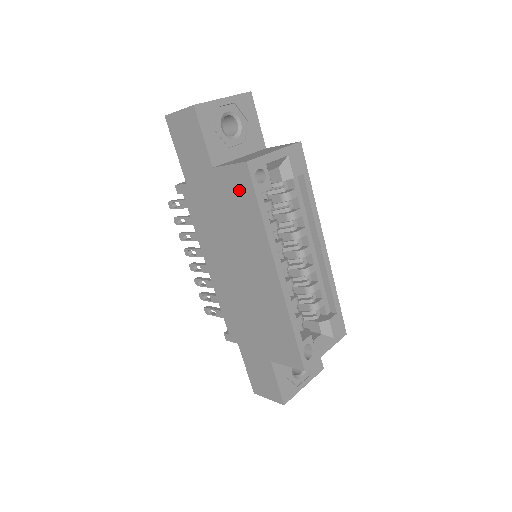
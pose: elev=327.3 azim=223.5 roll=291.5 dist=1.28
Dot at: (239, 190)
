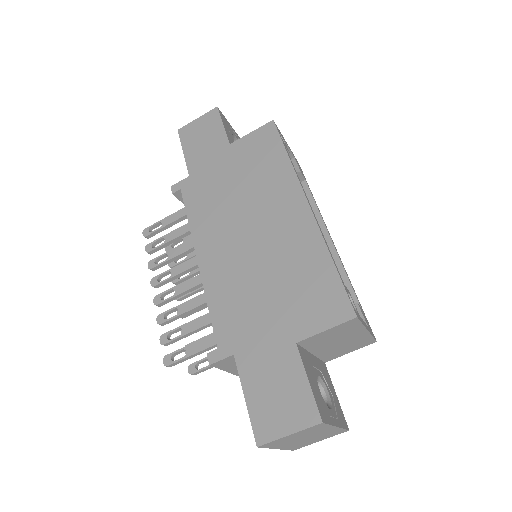
Dot at: (261, 147)
